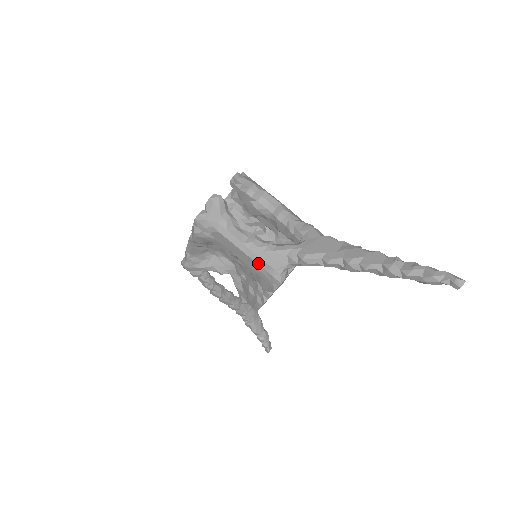
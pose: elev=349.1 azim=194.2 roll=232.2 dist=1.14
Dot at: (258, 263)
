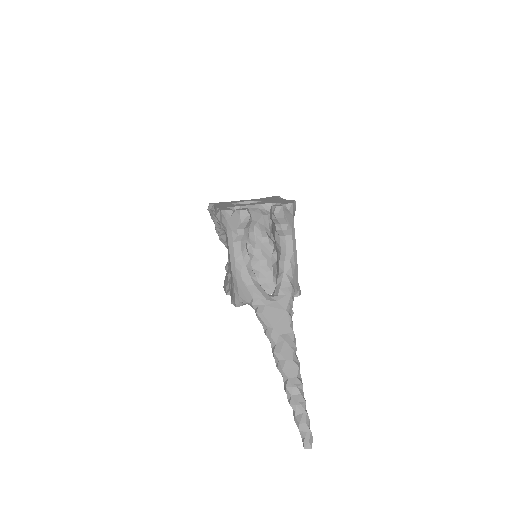
Dot at: (234, 281)
